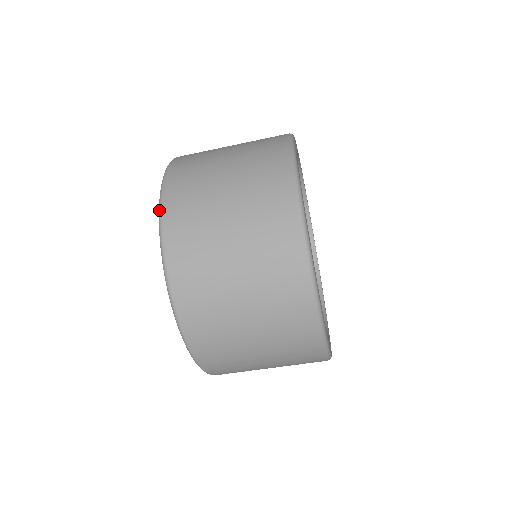
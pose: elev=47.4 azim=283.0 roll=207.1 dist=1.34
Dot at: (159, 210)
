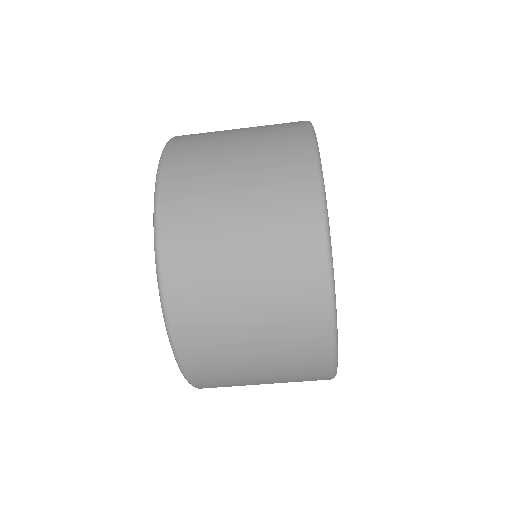
Dot at: (154, 223)
